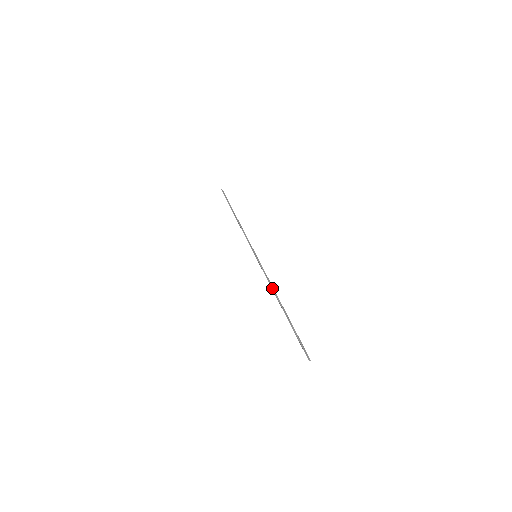
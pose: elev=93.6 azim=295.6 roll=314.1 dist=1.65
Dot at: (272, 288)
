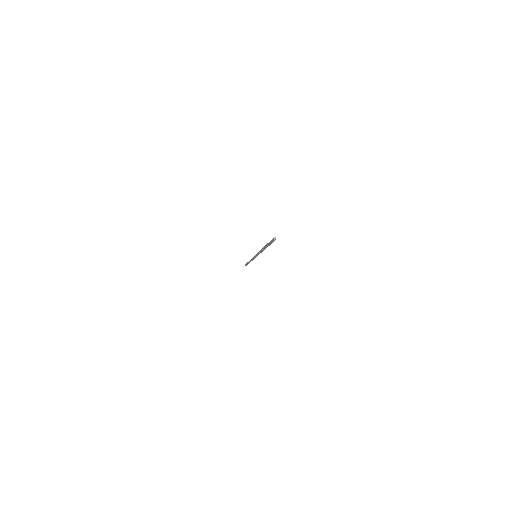
Dot at: occluded
